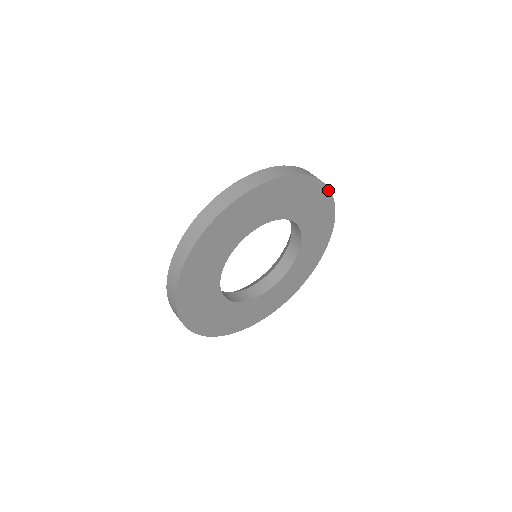
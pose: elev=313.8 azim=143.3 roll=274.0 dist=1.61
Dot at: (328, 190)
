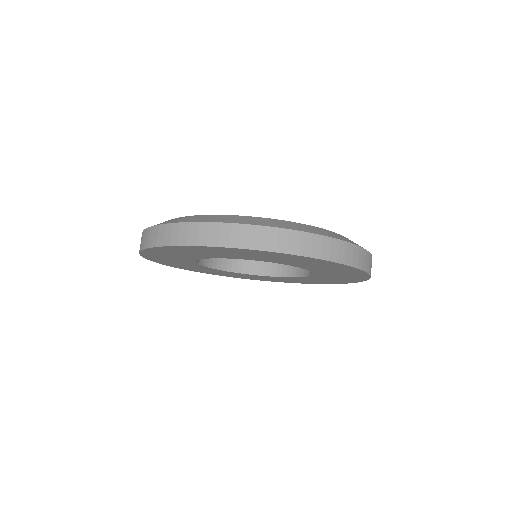
Dot at: (363, 271)
